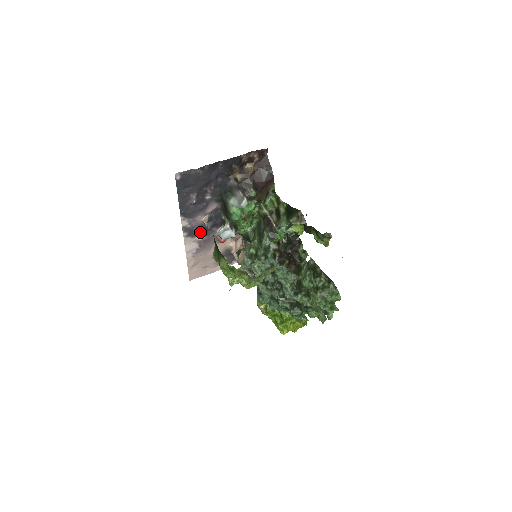
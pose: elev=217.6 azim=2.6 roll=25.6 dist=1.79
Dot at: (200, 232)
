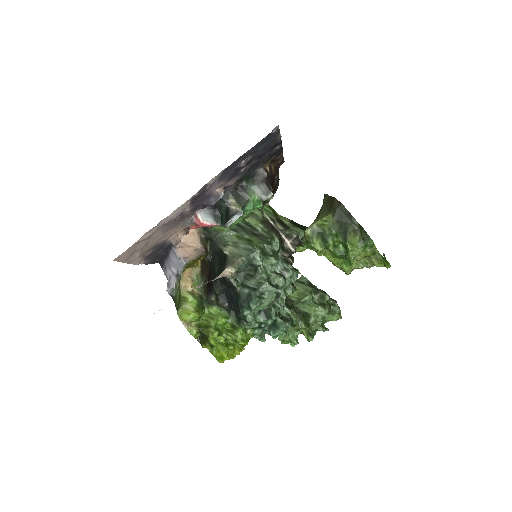
Dot at: (196, 202)
